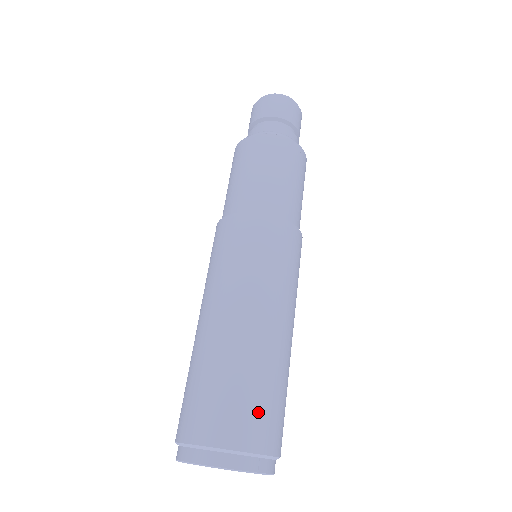
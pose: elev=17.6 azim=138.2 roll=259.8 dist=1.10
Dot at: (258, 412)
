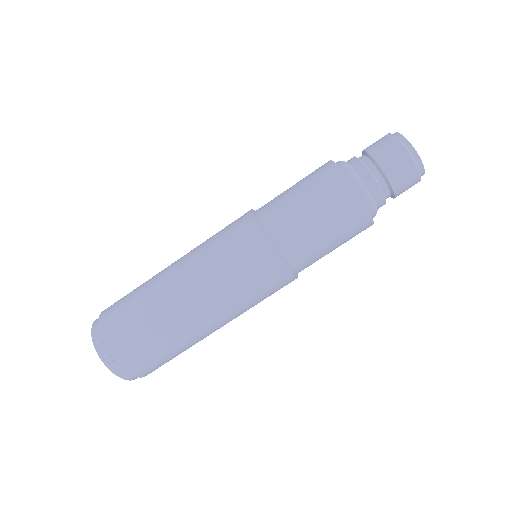
Dot at: (128, 334)
